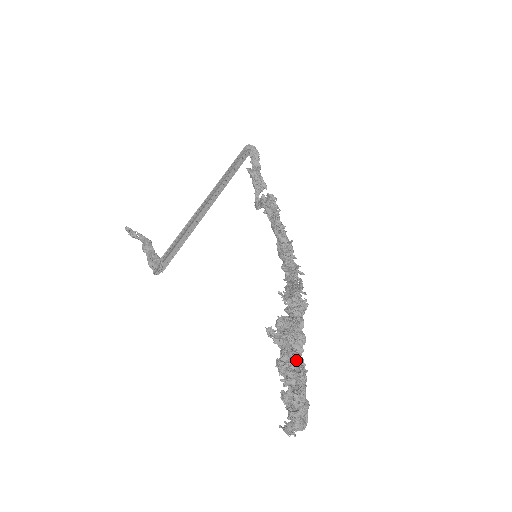
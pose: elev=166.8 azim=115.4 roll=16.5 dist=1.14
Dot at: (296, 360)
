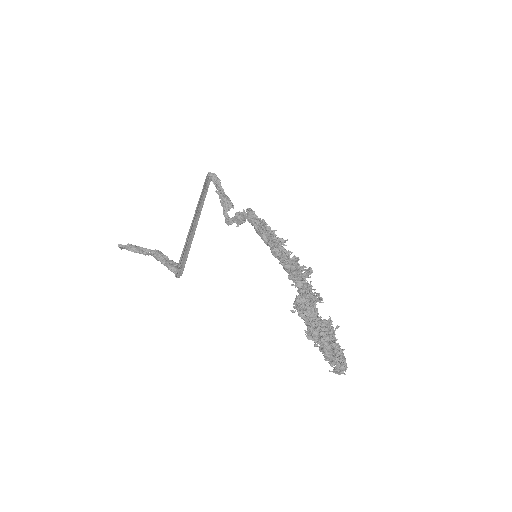
Dot at: (325, 323)
